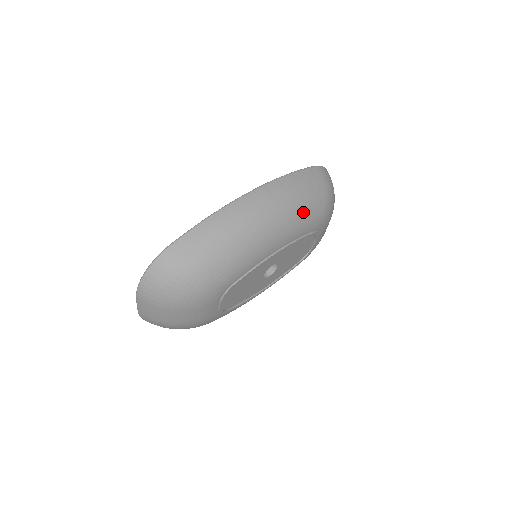
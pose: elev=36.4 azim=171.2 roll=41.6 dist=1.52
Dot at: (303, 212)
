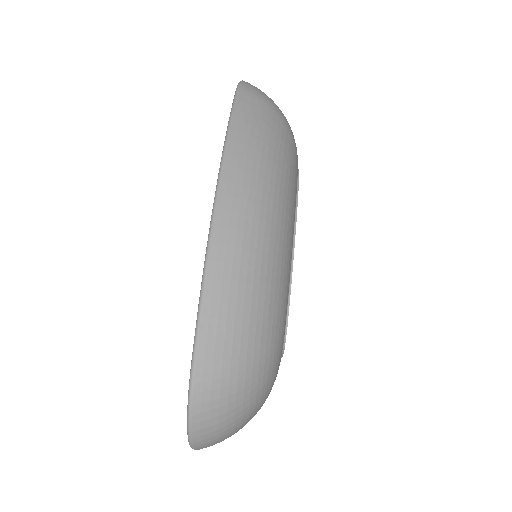
Dot at: (284, 165)
